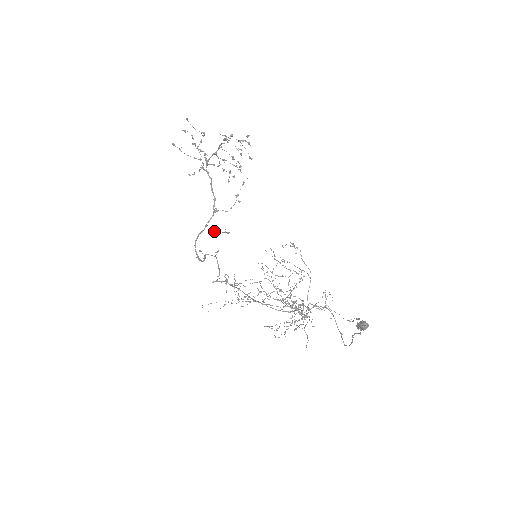
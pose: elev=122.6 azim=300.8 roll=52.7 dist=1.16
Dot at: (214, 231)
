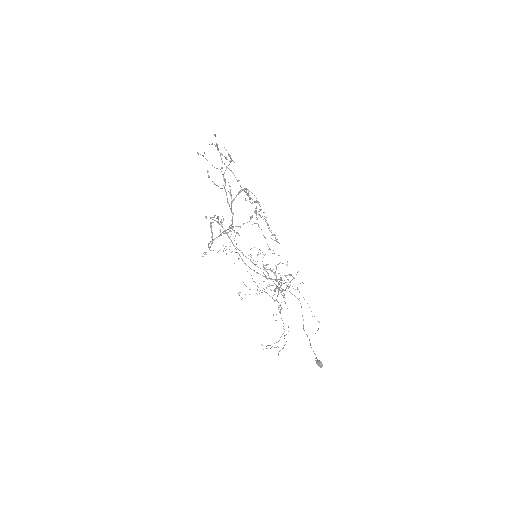
Dot at: occluded
